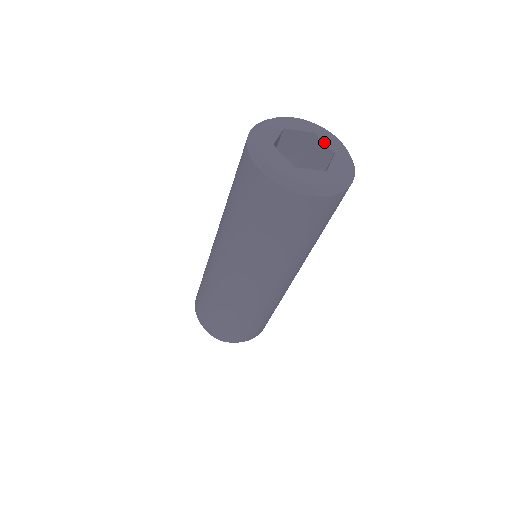
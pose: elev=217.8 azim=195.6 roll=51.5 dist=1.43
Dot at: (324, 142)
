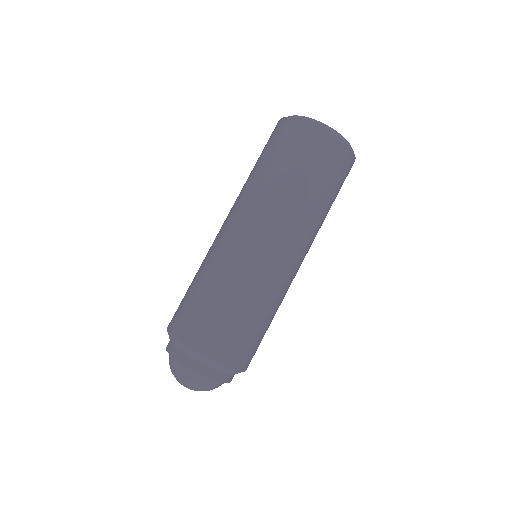
Dot at: occluded
